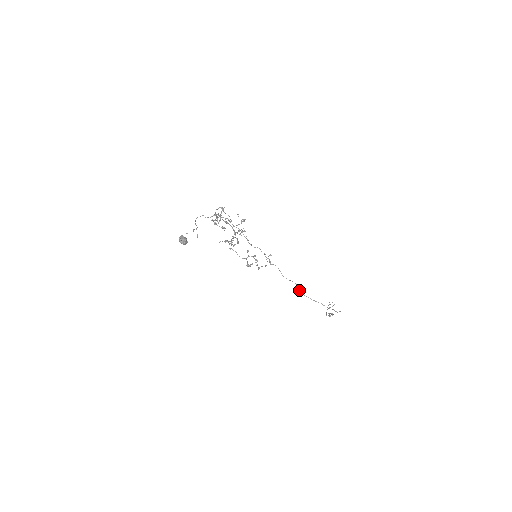
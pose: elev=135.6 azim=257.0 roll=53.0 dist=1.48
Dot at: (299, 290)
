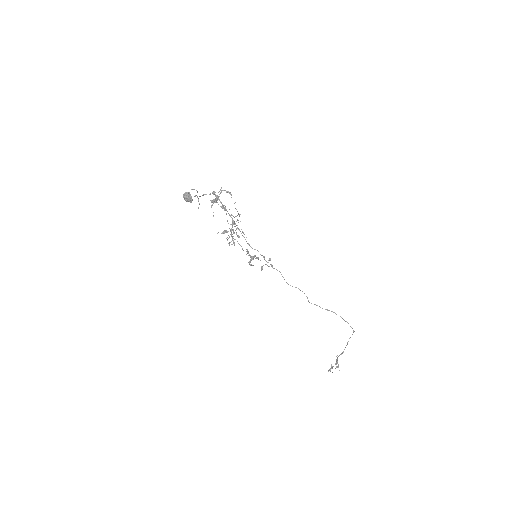
Dot at: occluded
